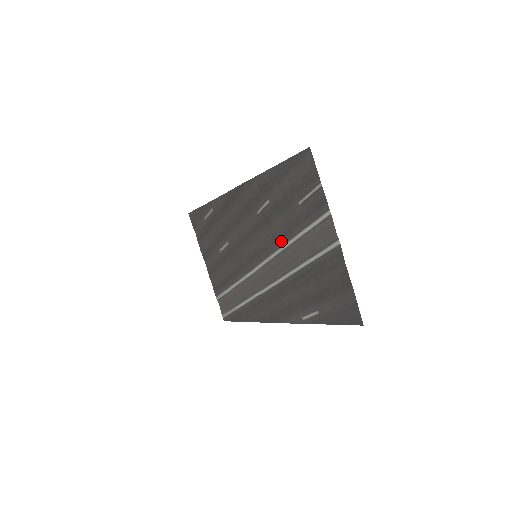
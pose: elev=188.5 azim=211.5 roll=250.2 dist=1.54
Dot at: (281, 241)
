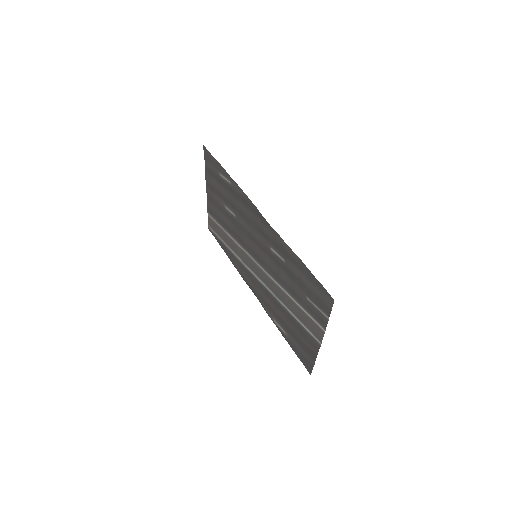
Dot at: (281, 283)
